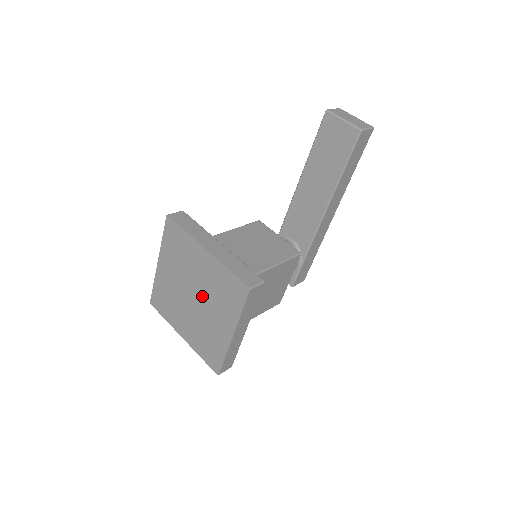
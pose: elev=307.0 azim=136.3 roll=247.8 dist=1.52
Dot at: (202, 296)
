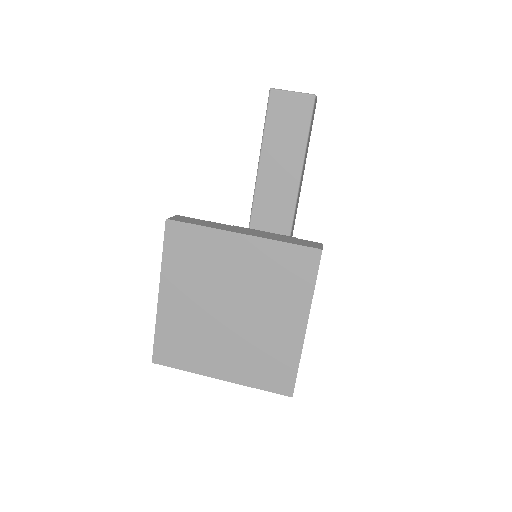
Dot at: (246, 301)
